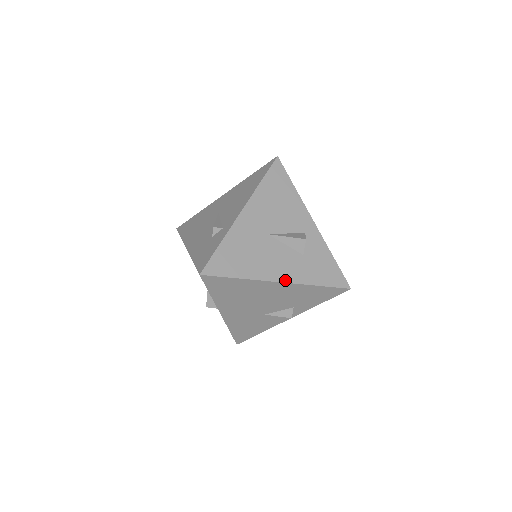
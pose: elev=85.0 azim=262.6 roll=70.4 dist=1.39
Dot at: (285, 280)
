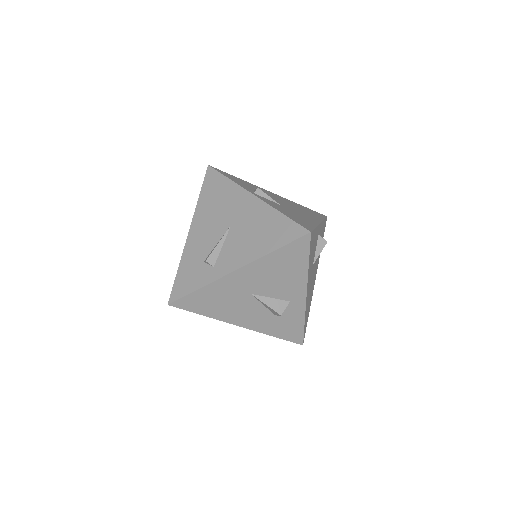
Dot at: (245, 326)
